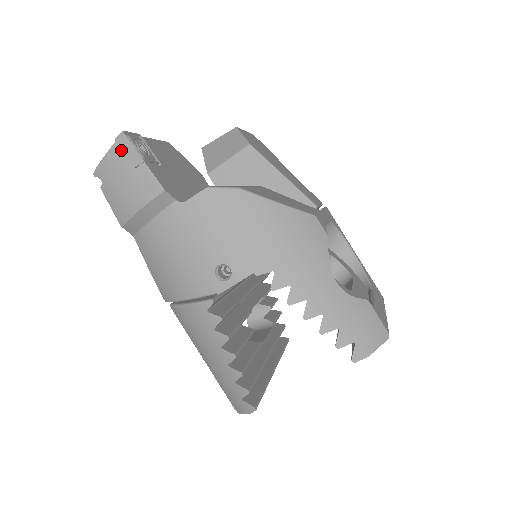
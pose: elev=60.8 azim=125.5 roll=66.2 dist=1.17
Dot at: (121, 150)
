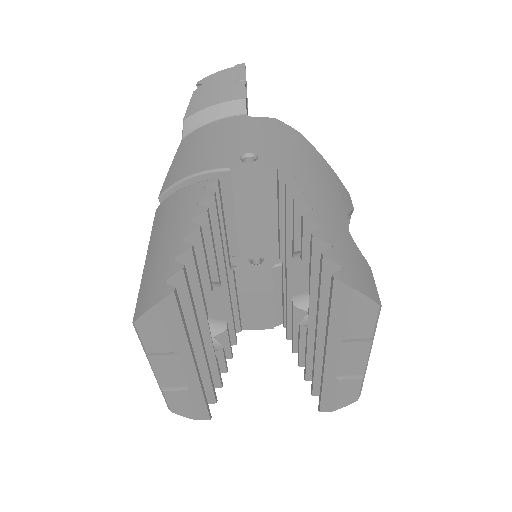
Dot at: (234, 71)
